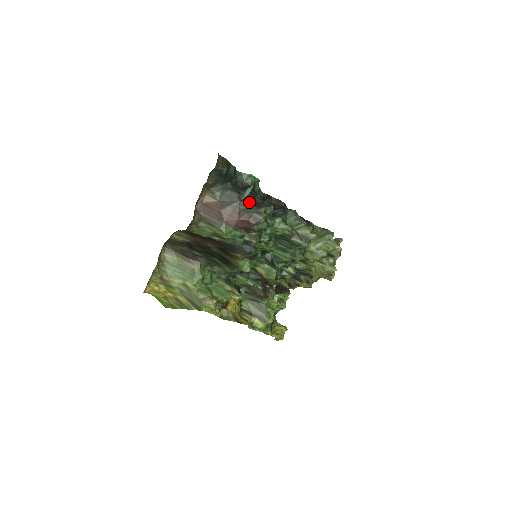
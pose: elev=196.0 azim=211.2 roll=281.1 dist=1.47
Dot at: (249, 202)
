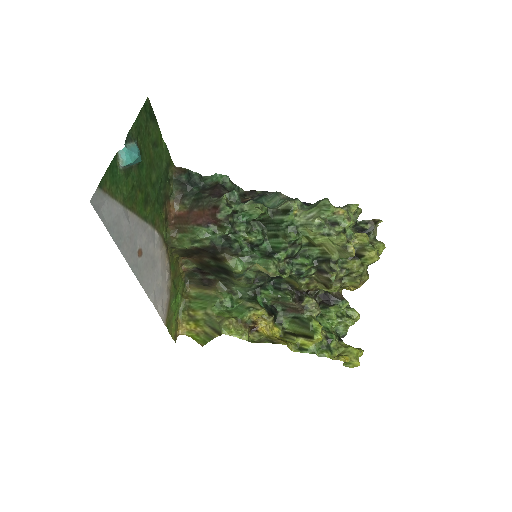
Dot at: (211, 196)
